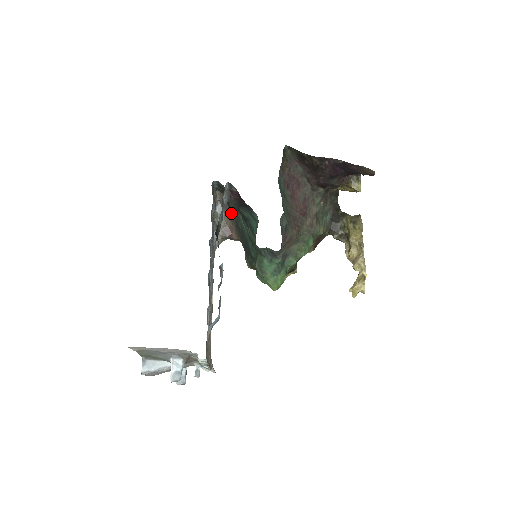
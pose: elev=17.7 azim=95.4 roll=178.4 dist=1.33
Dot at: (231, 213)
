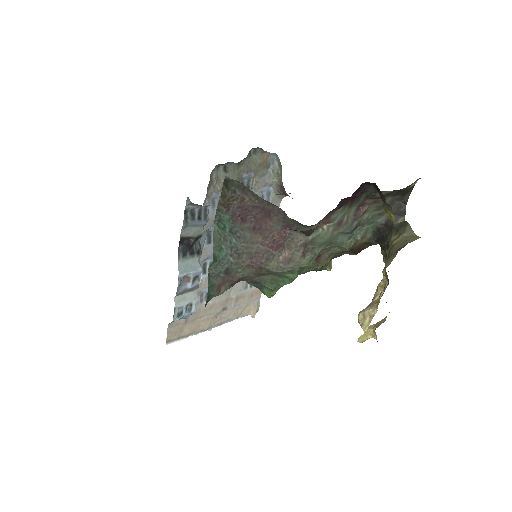
Dot at: occluded
